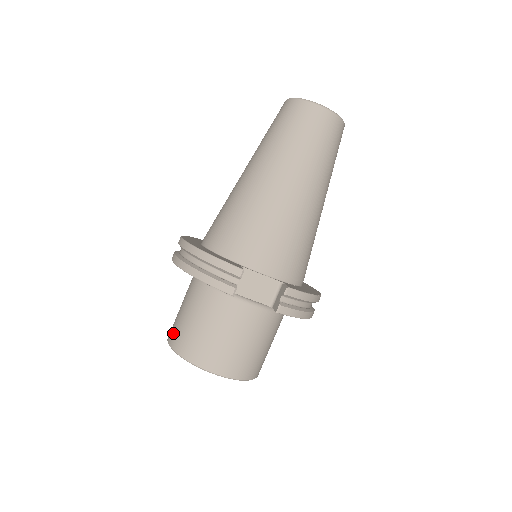
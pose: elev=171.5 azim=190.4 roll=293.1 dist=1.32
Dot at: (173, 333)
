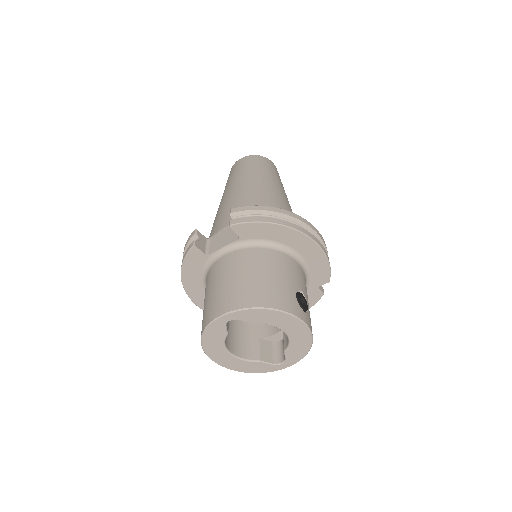
Dot at: occluded
